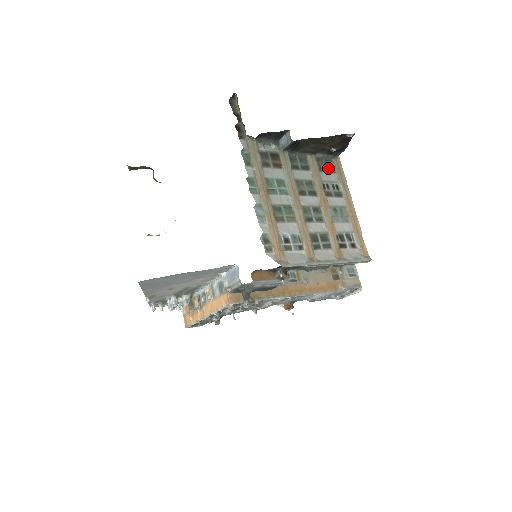
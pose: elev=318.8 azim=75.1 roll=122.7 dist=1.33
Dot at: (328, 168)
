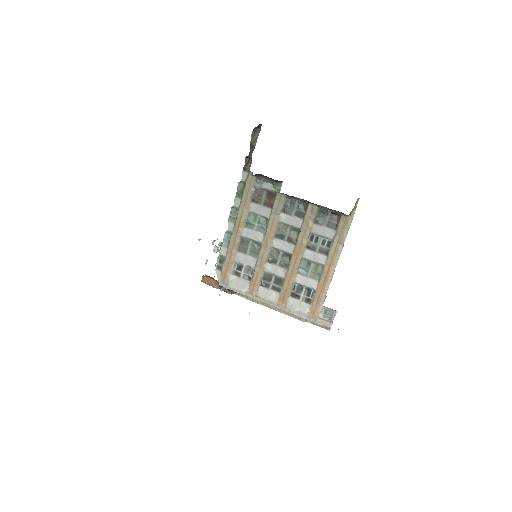
Dot at: (330, 222)
